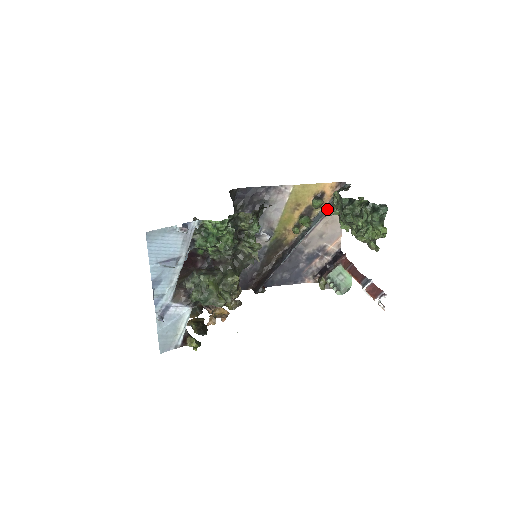
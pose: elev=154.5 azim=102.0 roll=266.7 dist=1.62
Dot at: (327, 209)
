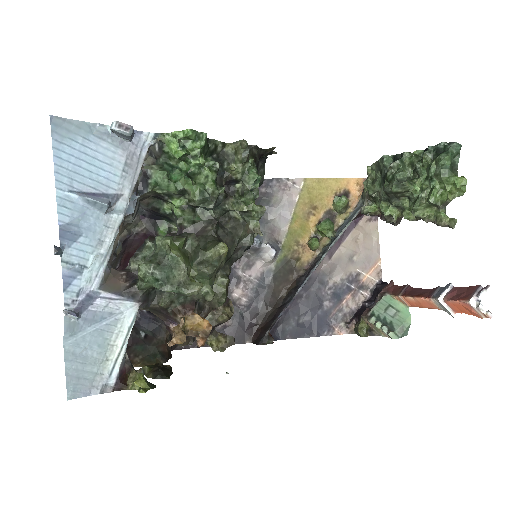
Dot at: (356, 211)
